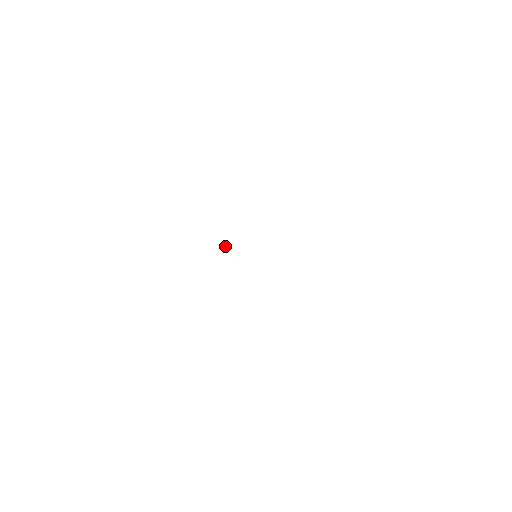
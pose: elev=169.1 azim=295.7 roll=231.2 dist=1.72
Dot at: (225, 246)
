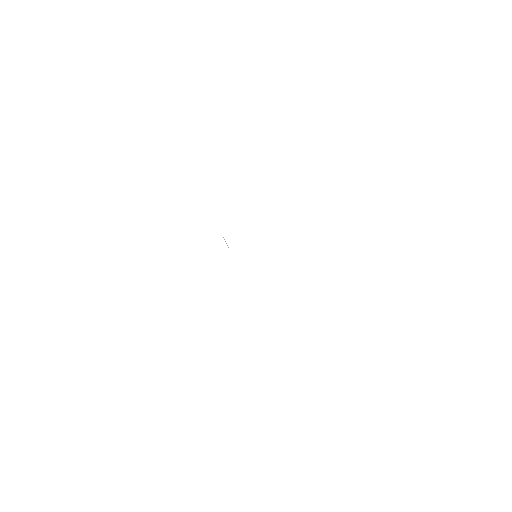
Dot at: occluded
